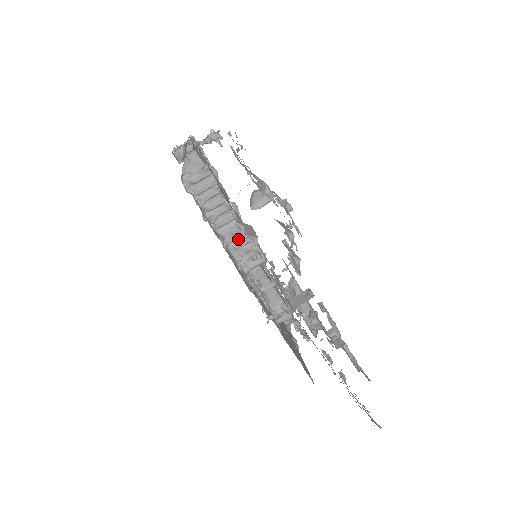
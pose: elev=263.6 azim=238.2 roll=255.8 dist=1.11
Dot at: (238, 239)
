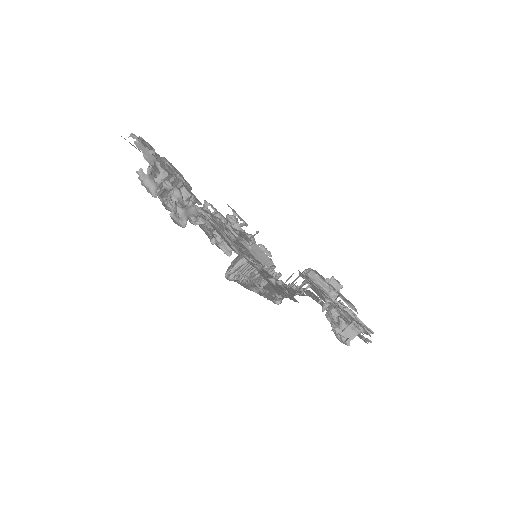
Dot at: occluded
